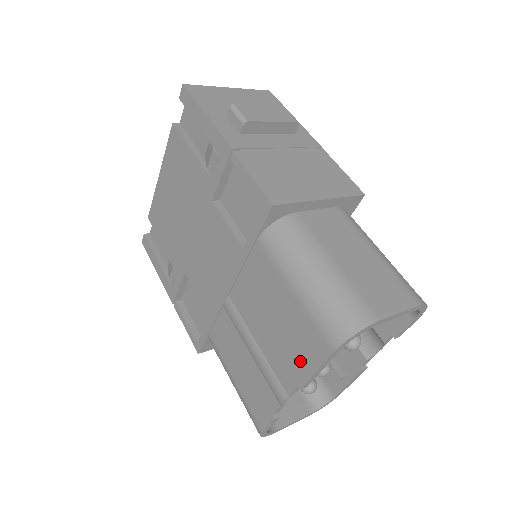
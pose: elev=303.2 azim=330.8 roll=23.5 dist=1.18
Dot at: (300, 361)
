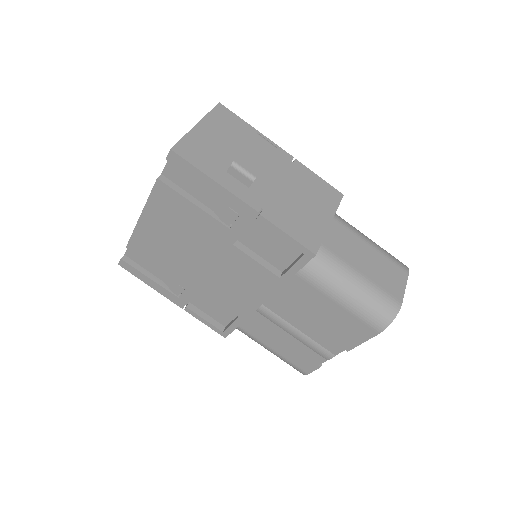
Dot at: (347, 338)
